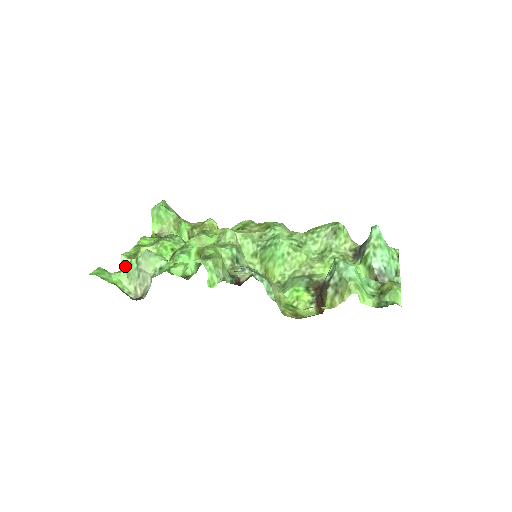
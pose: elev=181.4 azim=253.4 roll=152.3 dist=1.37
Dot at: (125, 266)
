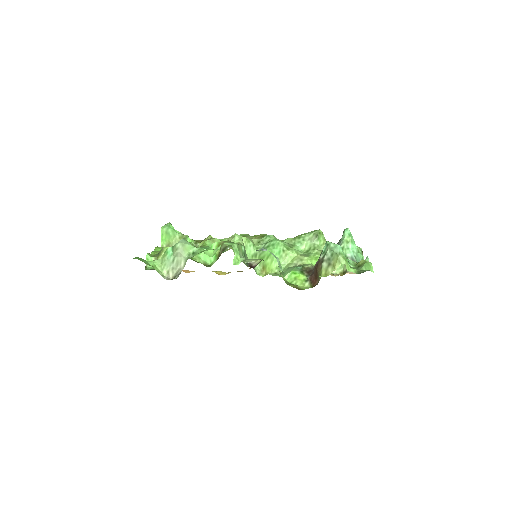
Dot at: occluded
